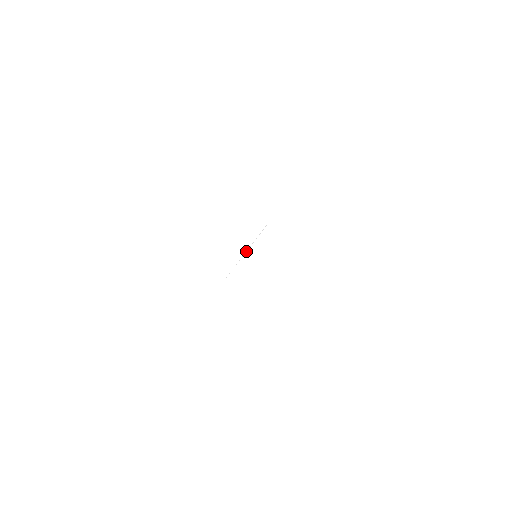
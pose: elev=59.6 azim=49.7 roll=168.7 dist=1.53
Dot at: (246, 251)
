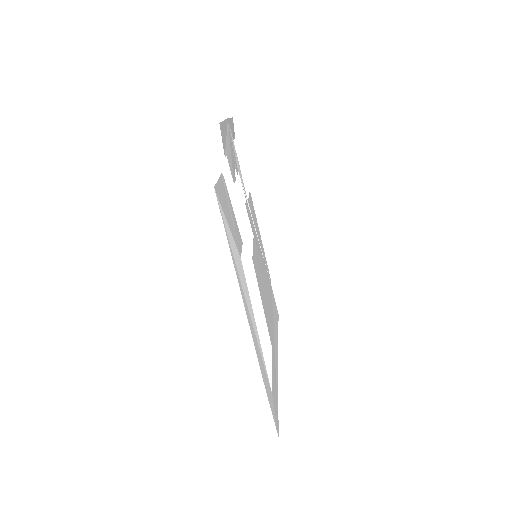
Dot at: occluded
